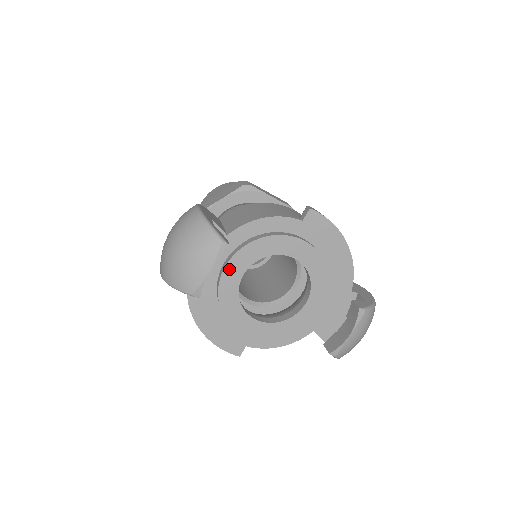
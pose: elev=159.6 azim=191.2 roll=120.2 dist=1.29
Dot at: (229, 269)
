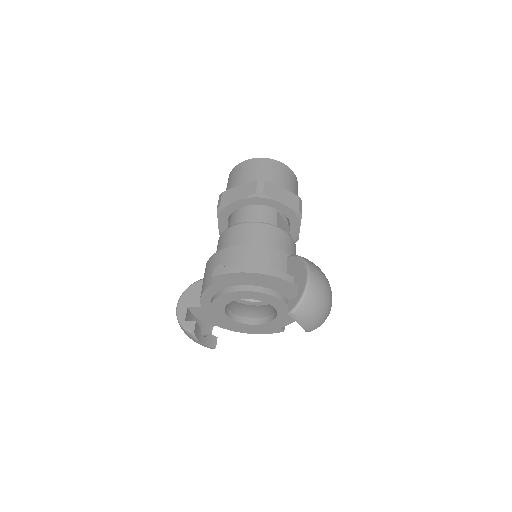
Dot at: (220, 319)
